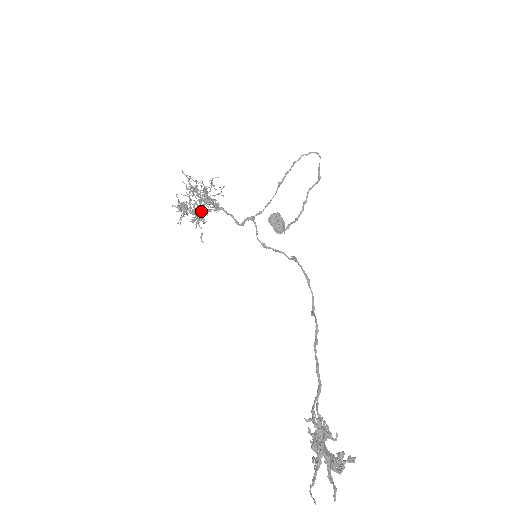
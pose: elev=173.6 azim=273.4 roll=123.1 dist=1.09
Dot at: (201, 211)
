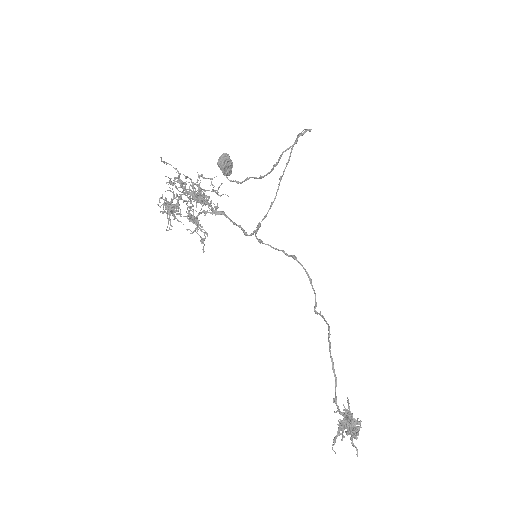
Dot at: (197, 216)
